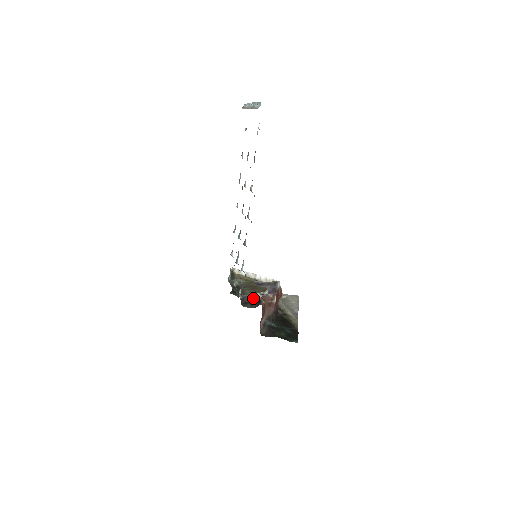
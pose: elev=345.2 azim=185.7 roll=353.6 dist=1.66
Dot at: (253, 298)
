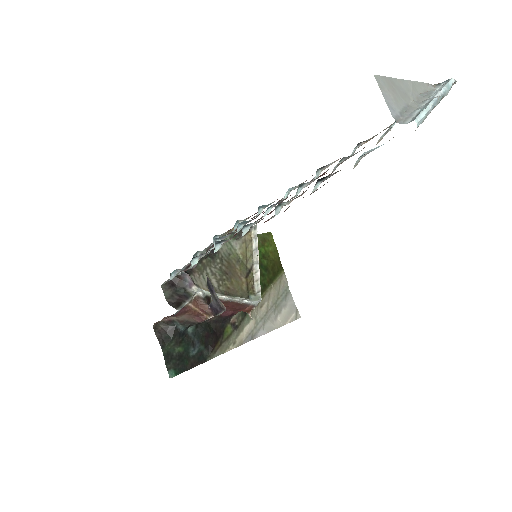
Dot at: (187, 290)
